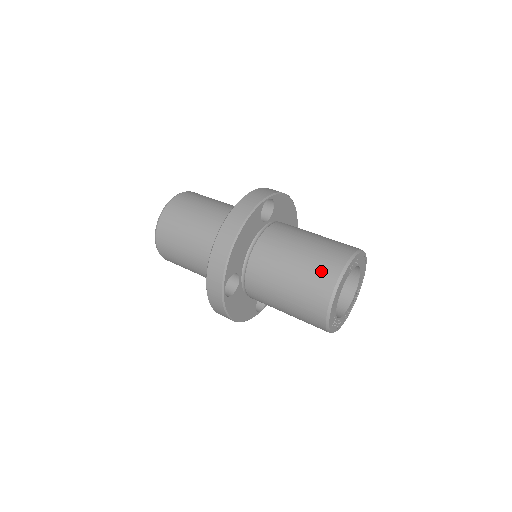
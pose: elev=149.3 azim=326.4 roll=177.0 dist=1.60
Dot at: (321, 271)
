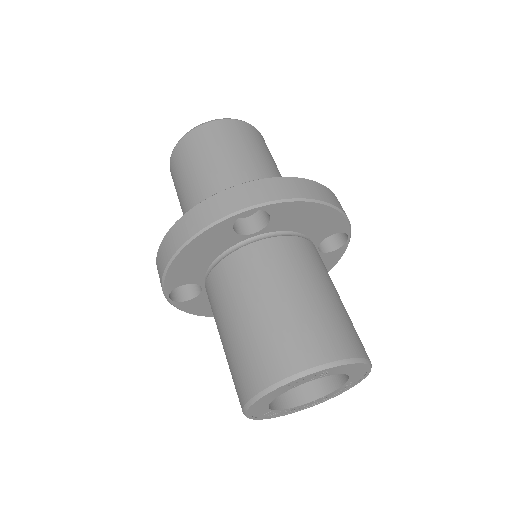
Dot at: (250, 364)
